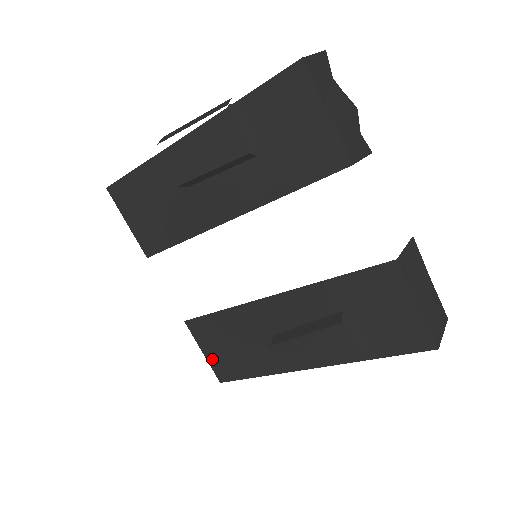
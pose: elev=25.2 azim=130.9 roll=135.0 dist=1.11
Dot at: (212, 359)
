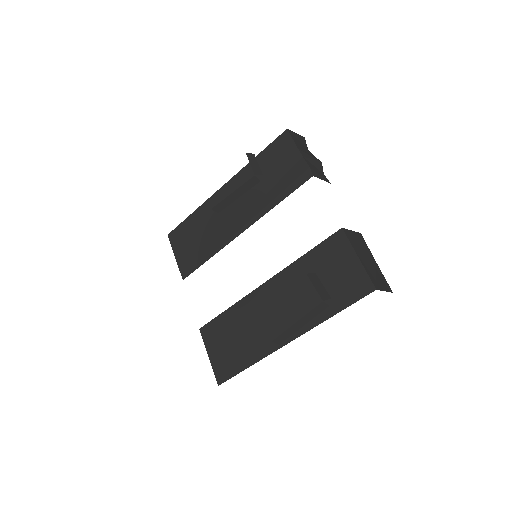
Dot at: (215, 361)
